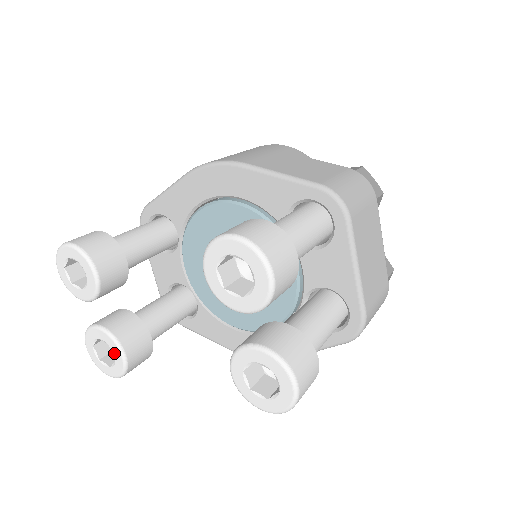
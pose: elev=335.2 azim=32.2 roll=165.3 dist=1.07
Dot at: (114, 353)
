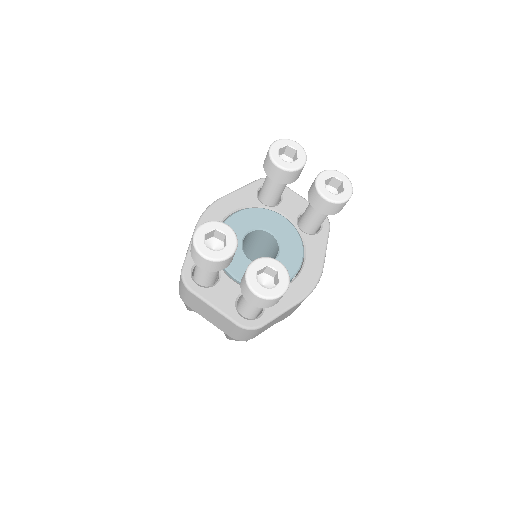
Dot at: (274, 267)
